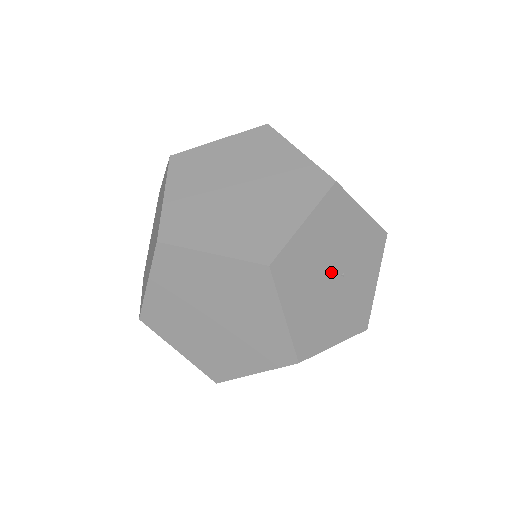
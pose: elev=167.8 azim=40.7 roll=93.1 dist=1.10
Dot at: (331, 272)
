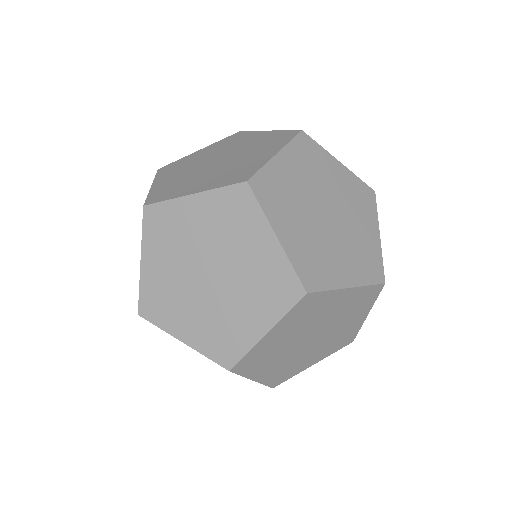
Dot at: occluded
